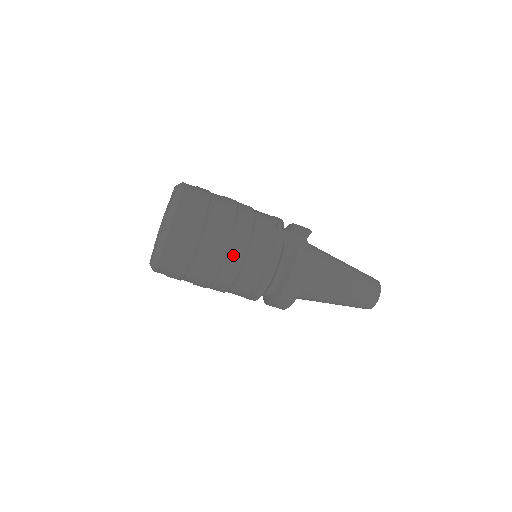
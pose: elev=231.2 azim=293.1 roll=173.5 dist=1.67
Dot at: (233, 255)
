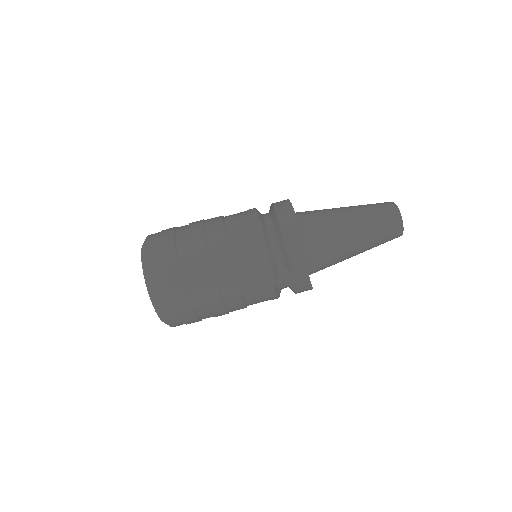
Dot at: (211, 219)
